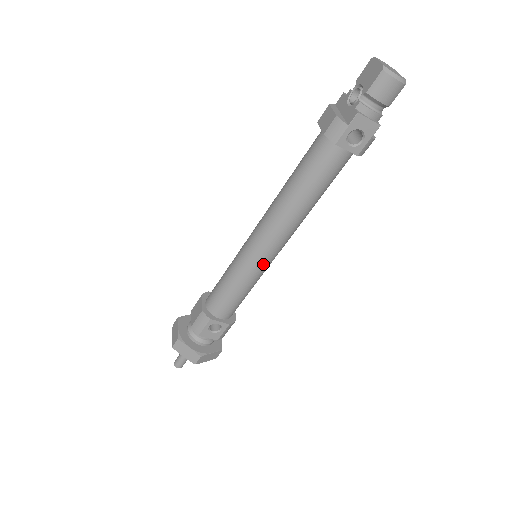
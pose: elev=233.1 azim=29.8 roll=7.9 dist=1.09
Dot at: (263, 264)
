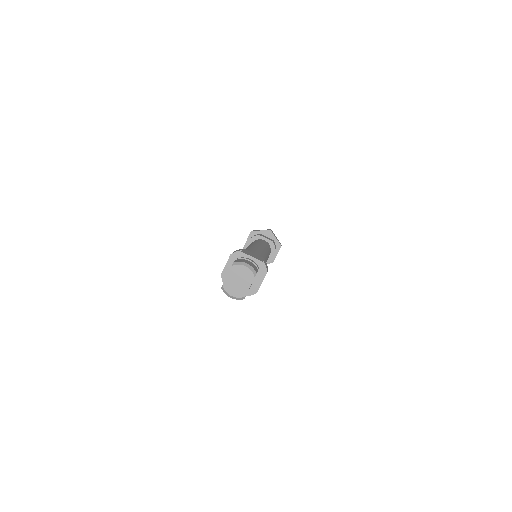
Dot at: occluded
